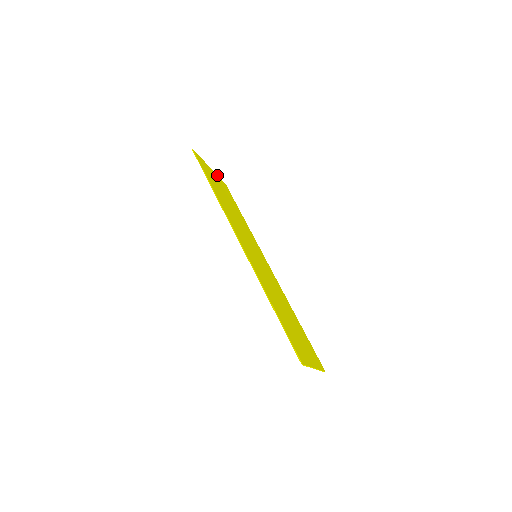
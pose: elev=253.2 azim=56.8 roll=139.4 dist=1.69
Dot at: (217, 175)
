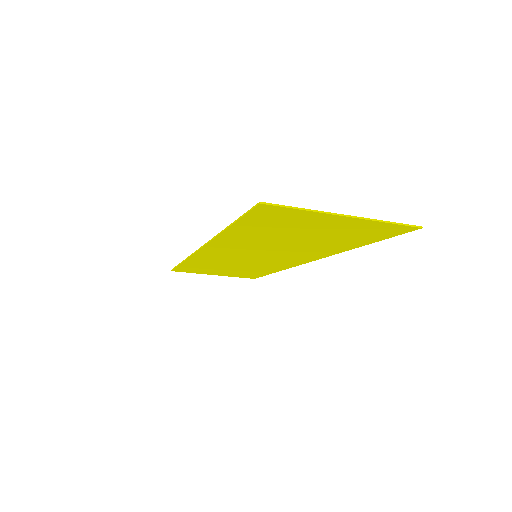
Dot at: (231, 276)
